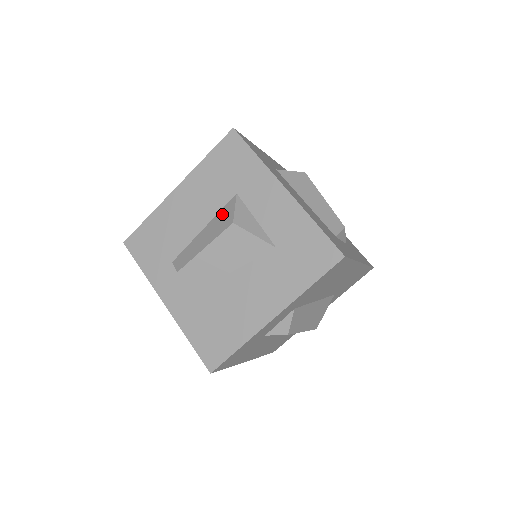
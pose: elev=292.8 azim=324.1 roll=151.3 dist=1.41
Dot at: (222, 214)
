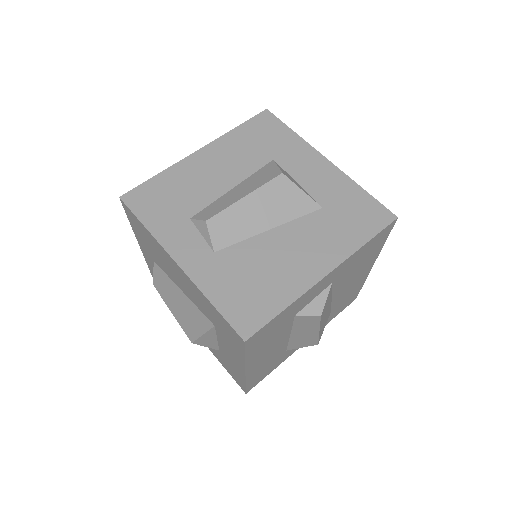
Dot at: (260, 173)
